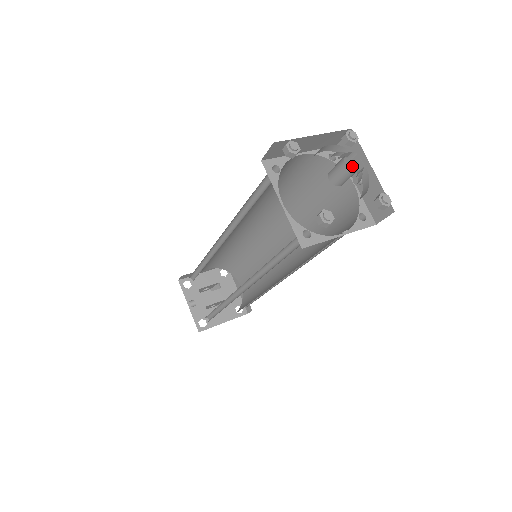
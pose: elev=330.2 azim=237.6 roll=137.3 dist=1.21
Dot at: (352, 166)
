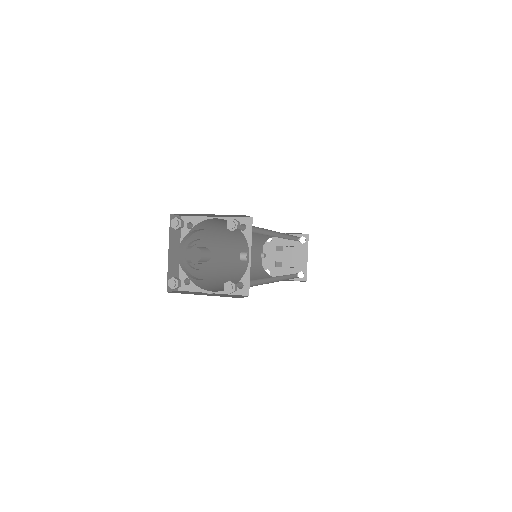
Dot at: (250, 242)
